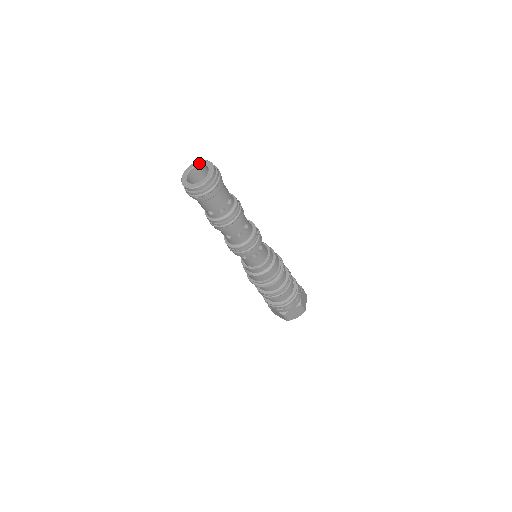
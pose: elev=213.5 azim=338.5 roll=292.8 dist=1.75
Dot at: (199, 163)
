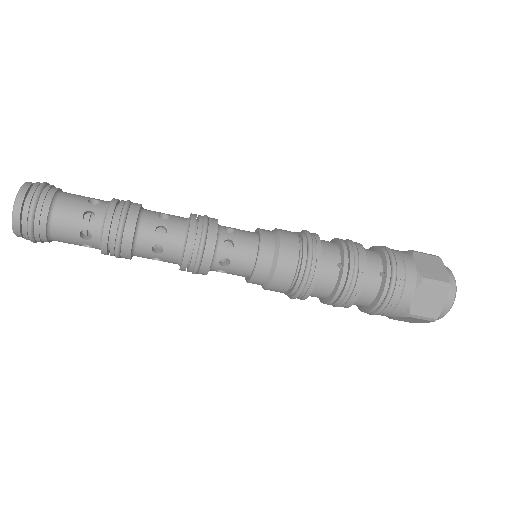
Dot at: occluded
